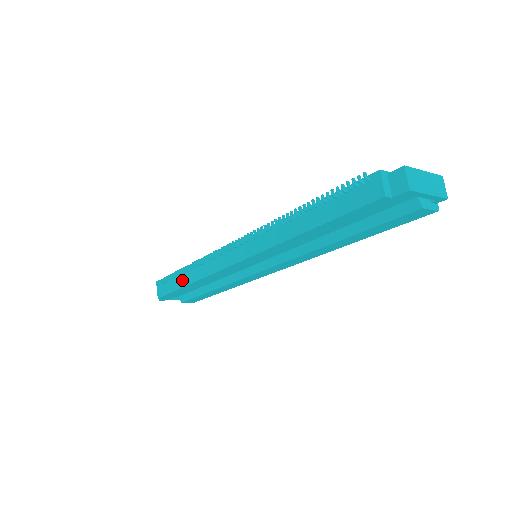
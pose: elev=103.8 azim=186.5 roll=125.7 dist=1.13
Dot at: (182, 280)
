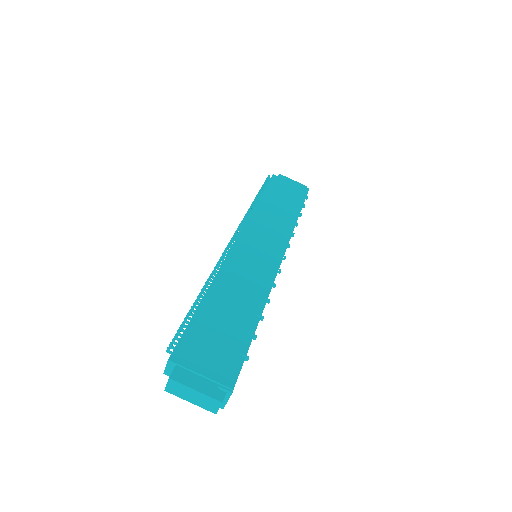
Dot at: occluded
